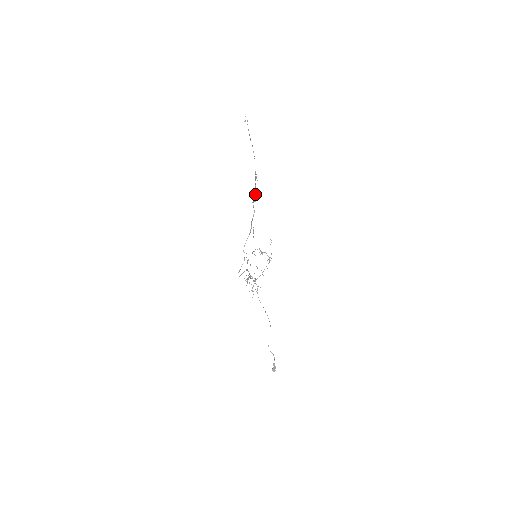
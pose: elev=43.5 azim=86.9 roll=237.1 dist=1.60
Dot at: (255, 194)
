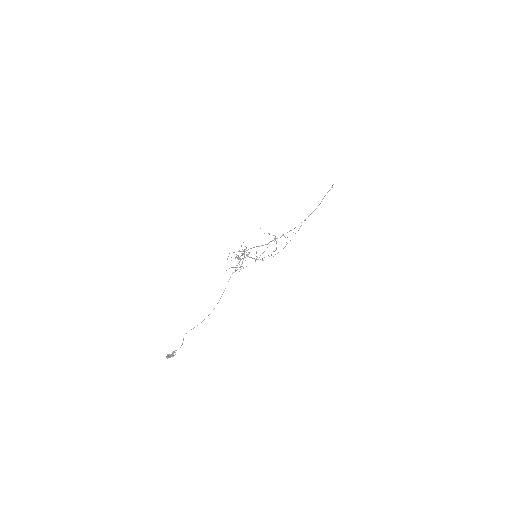
Dot at: occluded
